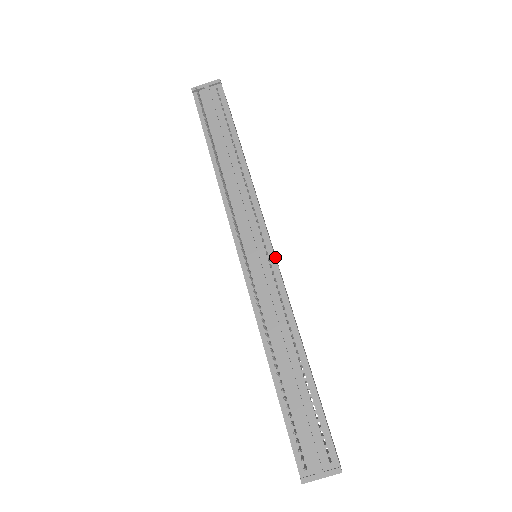
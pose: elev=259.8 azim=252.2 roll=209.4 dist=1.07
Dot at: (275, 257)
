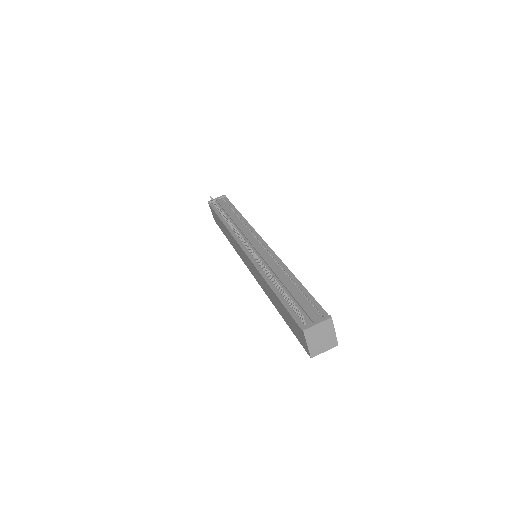
Dot at: (267, 244)
